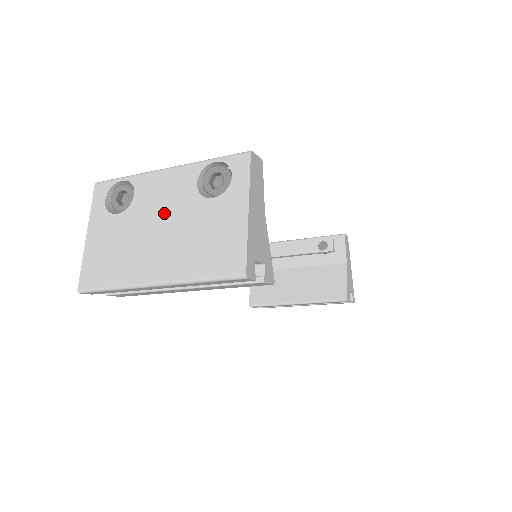
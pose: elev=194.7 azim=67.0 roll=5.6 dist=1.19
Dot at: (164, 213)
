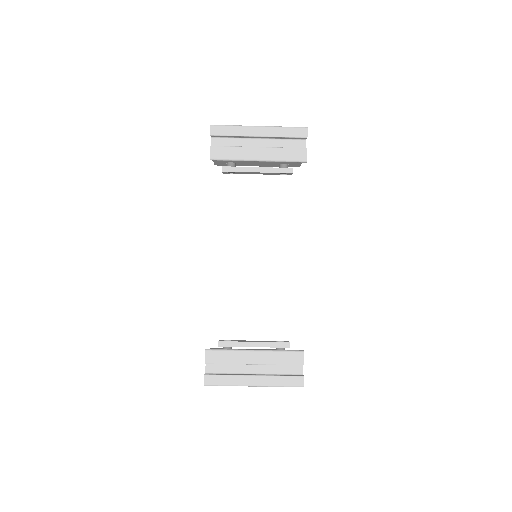
Dot at: occluded
